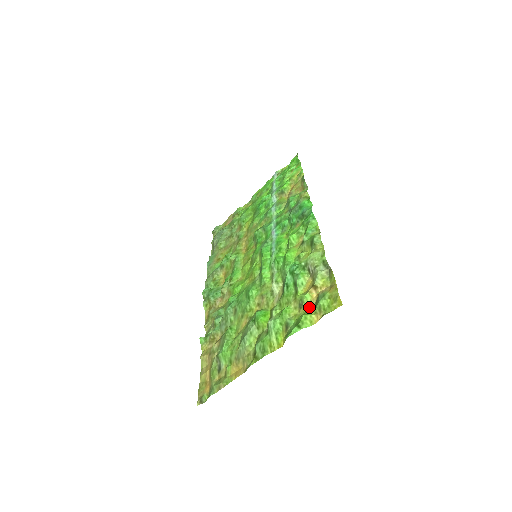
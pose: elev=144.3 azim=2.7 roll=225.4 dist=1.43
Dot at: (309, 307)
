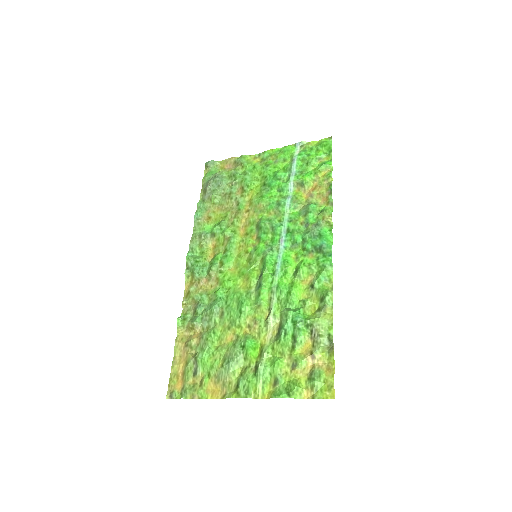
Dot at: (302, 375)
